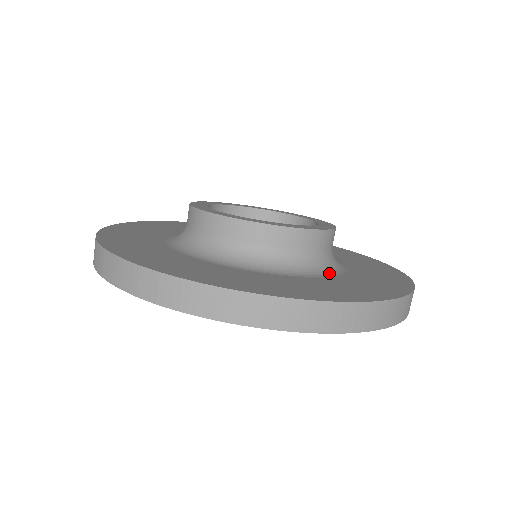
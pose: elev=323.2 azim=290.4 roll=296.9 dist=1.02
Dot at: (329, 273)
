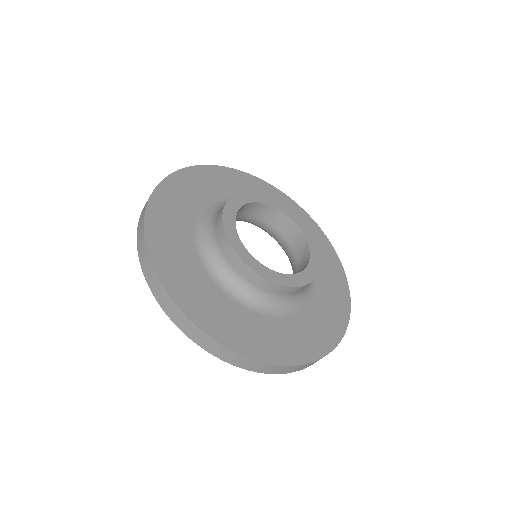
Dot at: (287, 312)
